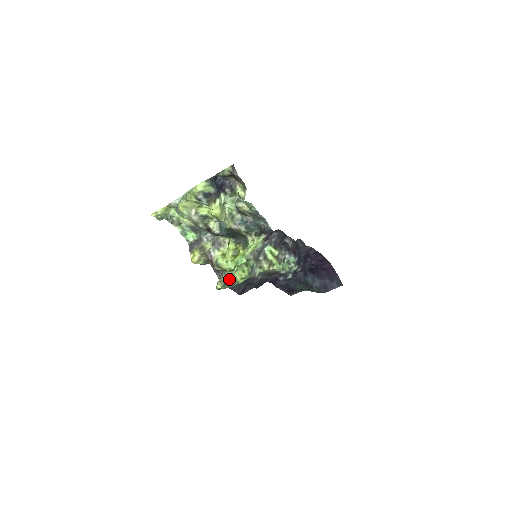
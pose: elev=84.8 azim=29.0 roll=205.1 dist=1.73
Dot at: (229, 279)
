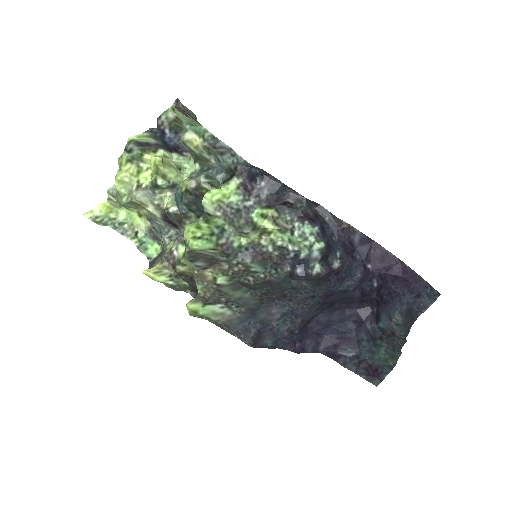
Dot at: (182, 256)
